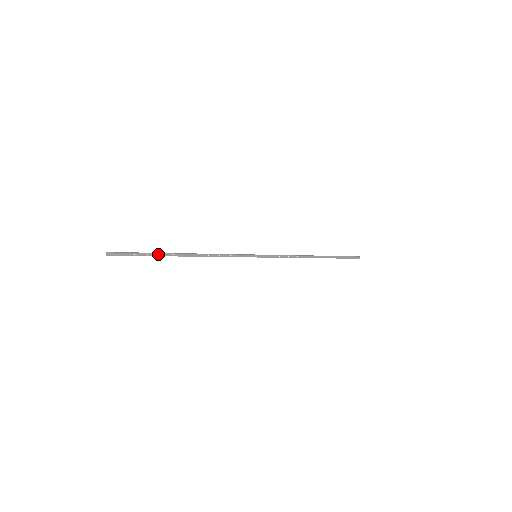
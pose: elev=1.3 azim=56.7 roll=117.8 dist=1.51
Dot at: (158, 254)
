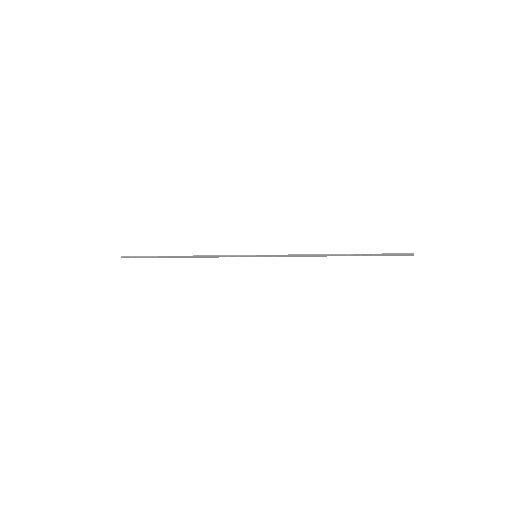
Dot at: (160, 257)
